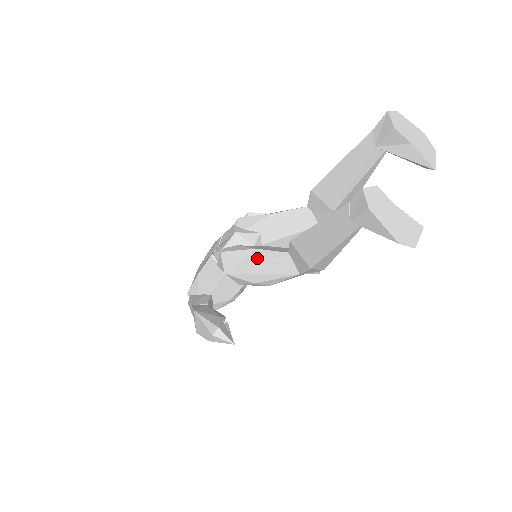
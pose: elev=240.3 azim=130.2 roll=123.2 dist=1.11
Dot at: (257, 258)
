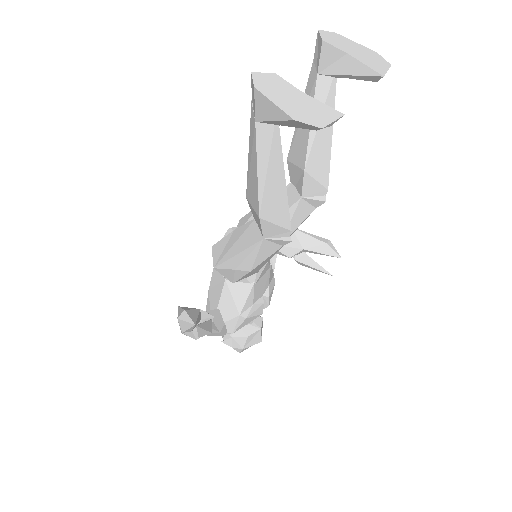
Dot at: (234, 238)
